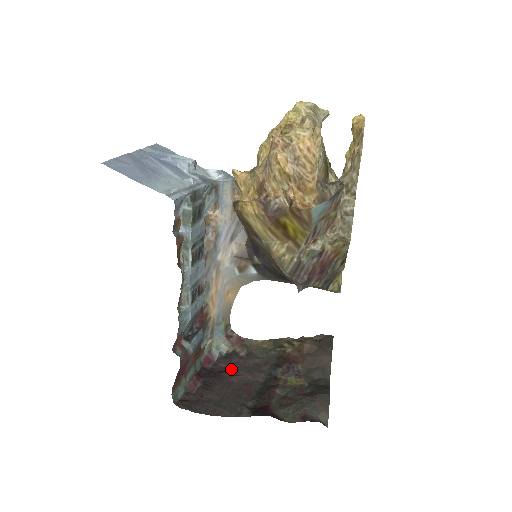
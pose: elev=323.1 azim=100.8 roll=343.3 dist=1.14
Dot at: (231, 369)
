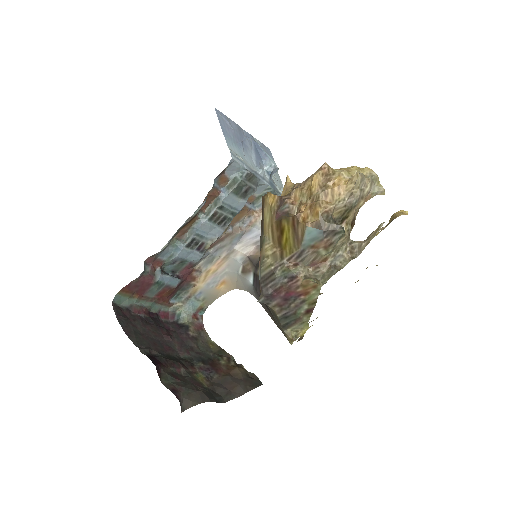
Dot at: (173, 332)
